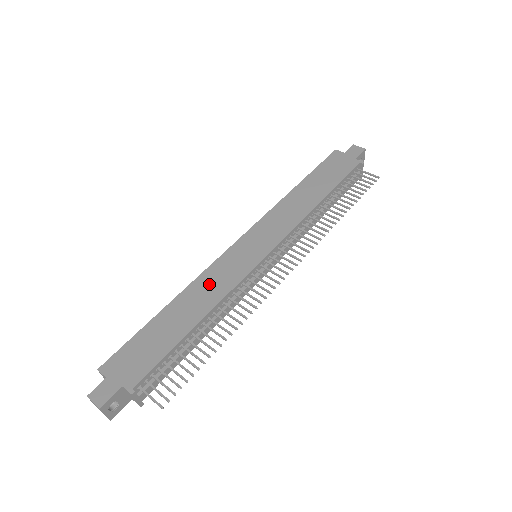
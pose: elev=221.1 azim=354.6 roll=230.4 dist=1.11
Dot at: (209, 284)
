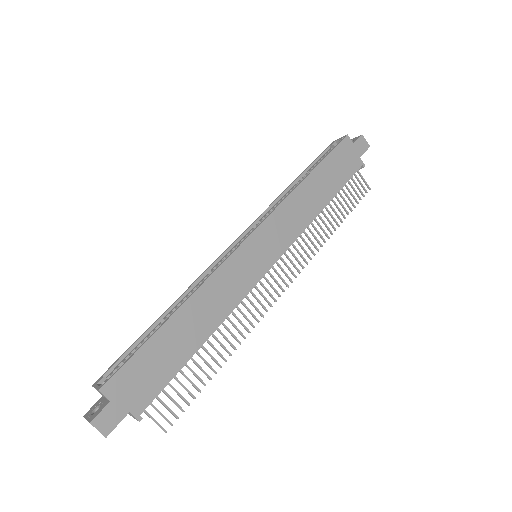
Dot at: (217, 293)
